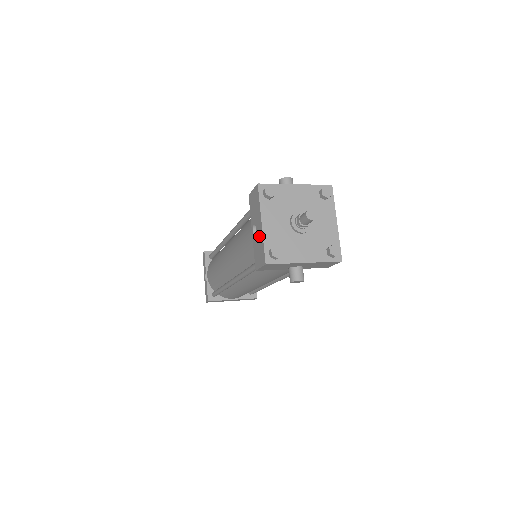
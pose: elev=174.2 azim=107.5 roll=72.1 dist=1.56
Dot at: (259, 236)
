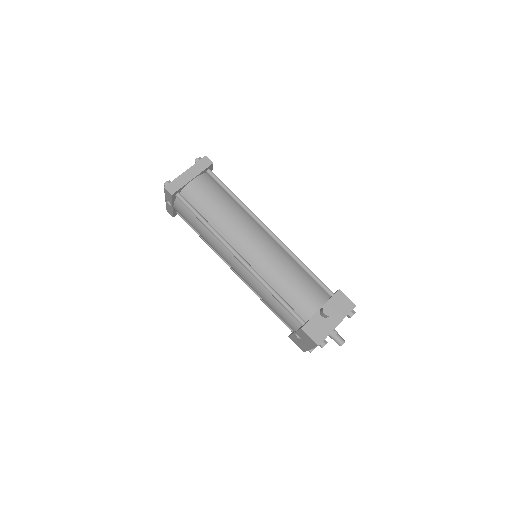
Dot at: (304, 345)
